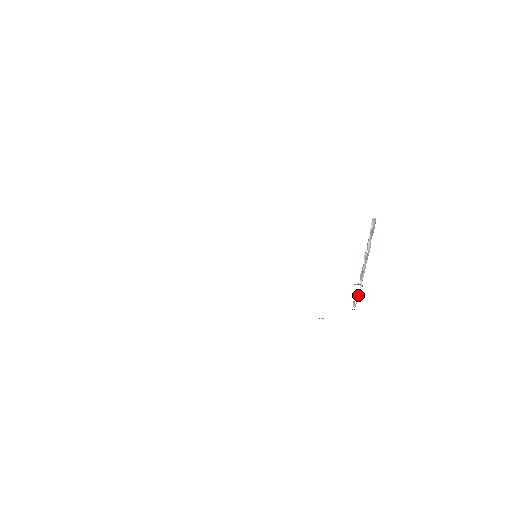
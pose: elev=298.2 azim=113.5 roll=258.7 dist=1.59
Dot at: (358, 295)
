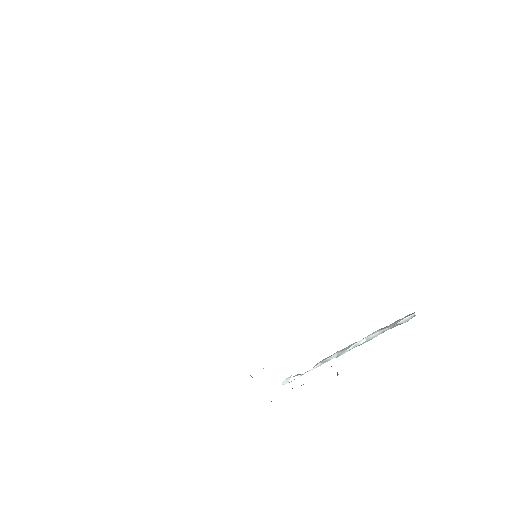
Dot at: (300, 375)
